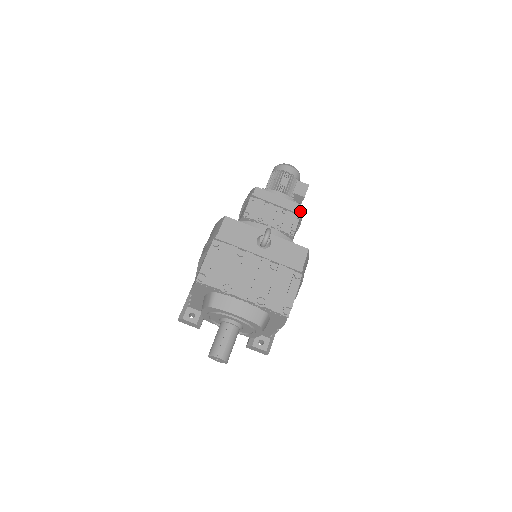
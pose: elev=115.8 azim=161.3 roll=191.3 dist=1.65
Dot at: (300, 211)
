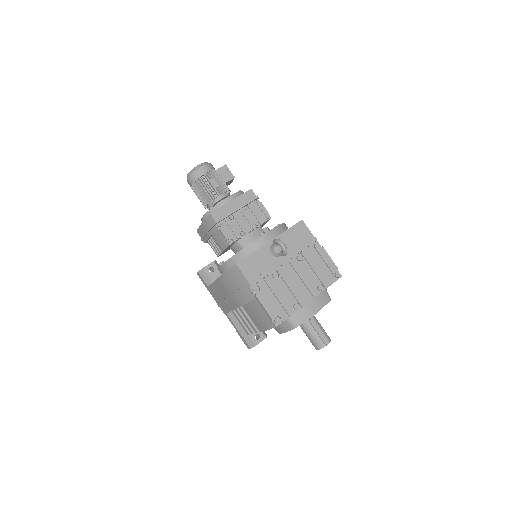
Dot at: (254, 195)
